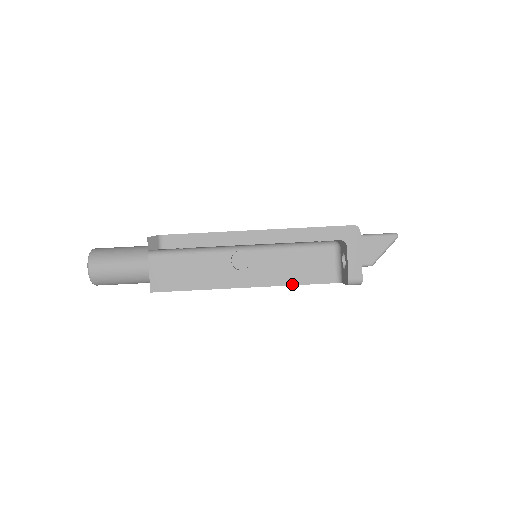
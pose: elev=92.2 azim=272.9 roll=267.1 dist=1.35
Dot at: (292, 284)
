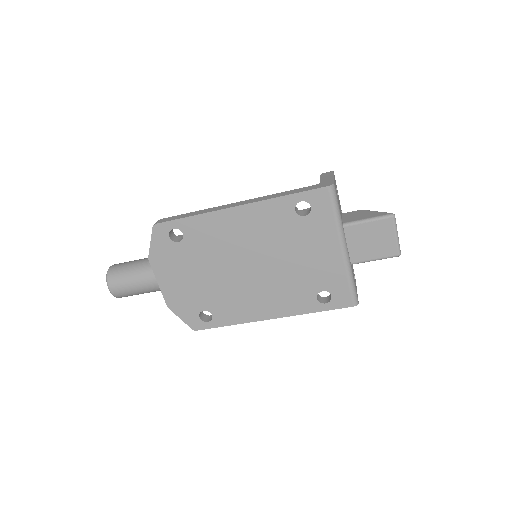
Dot at: occluded
